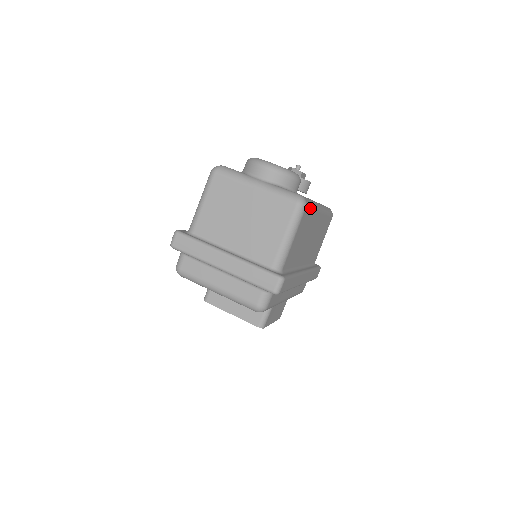
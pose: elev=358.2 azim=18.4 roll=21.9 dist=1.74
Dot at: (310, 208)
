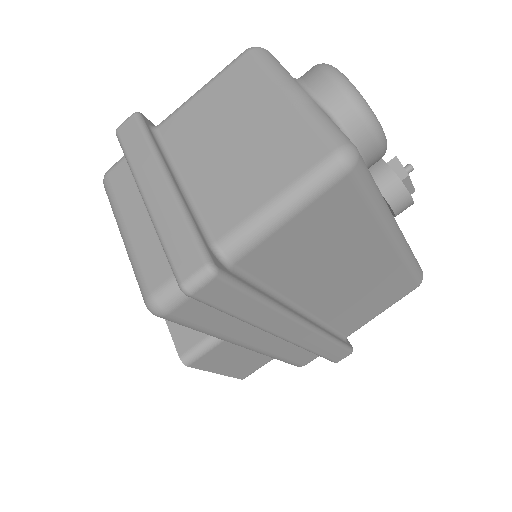
Dot at: (364, 193)
